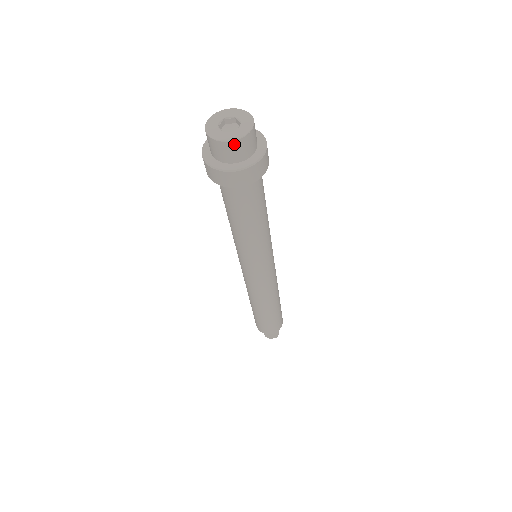
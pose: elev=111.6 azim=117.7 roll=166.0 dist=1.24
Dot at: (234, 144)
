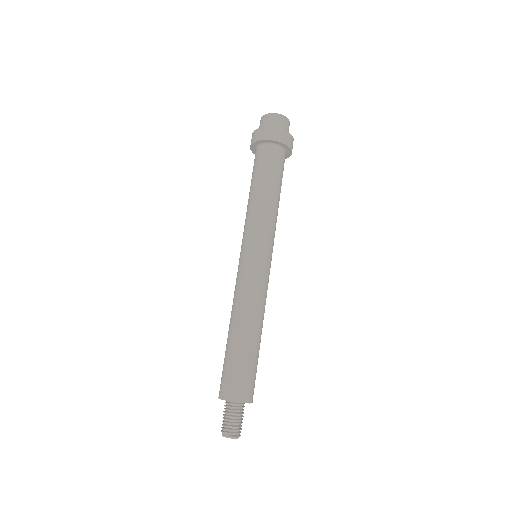
Dot at: (268, 116)
